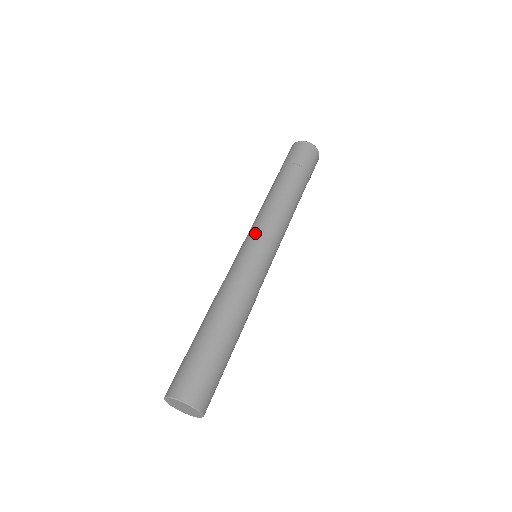
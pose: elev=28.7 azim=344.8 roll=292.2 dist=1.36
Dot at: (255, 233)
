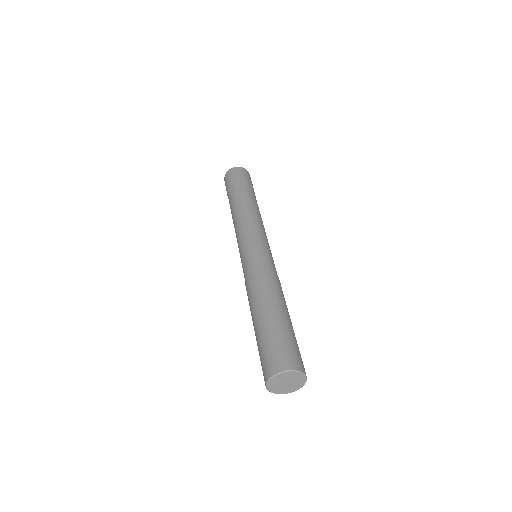
Dot at: (244, 239)
